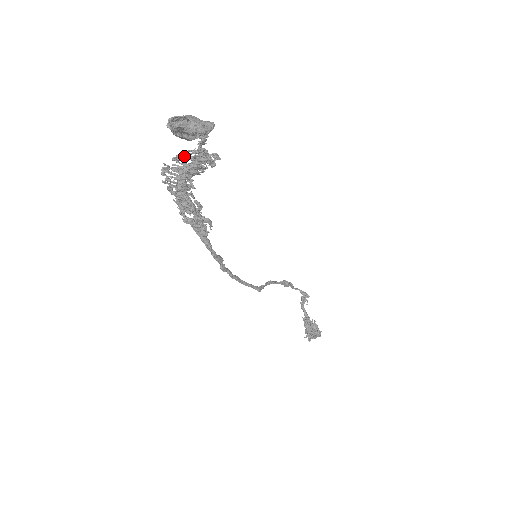
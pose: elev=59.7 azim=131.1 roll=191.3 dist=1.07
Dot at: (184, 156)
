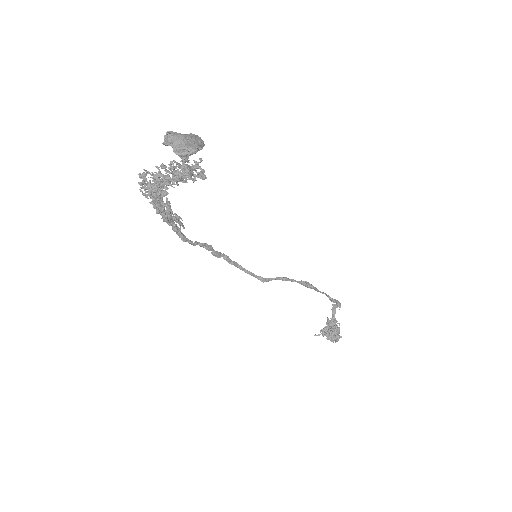
Dot at: (171, 165)
